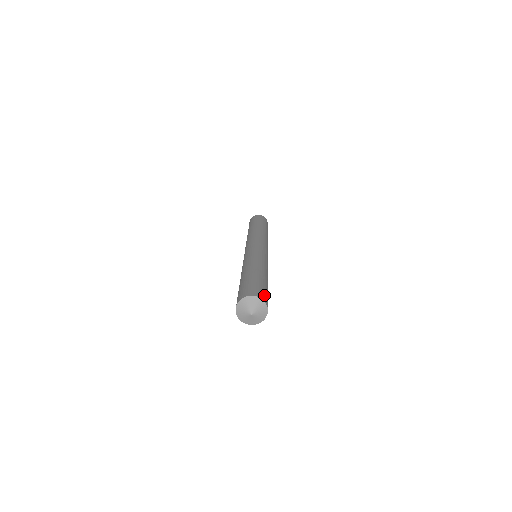
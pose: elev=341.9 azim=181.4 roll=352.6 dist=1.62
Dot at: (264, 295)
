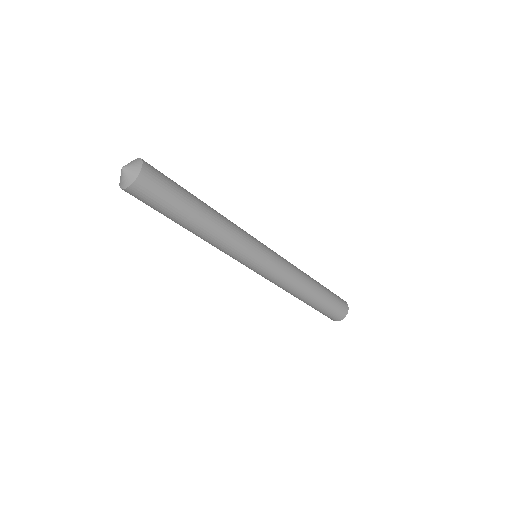
Dot at: (156, 173)
